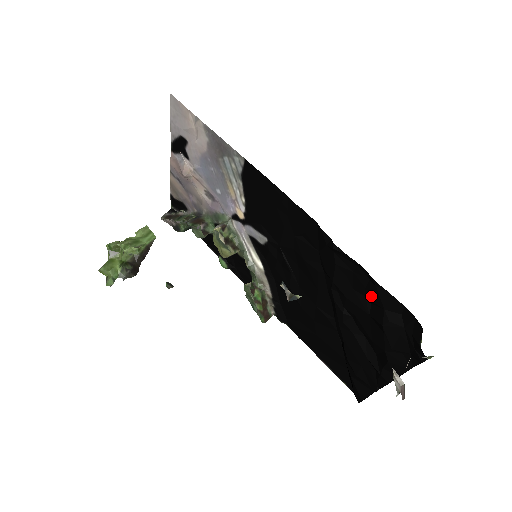
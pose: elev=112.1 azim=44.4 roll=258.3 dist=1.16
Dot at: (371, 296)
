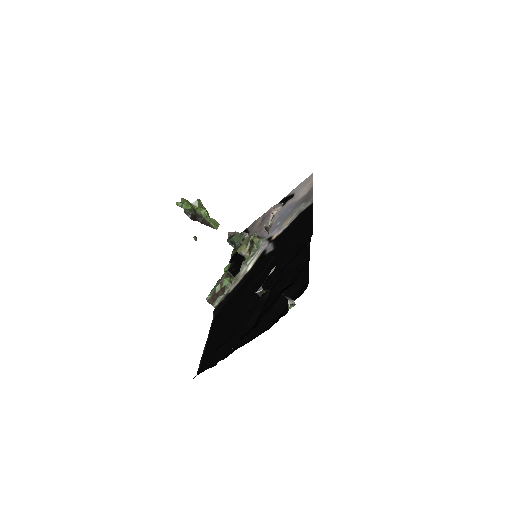
Dot at: (296, 276)
